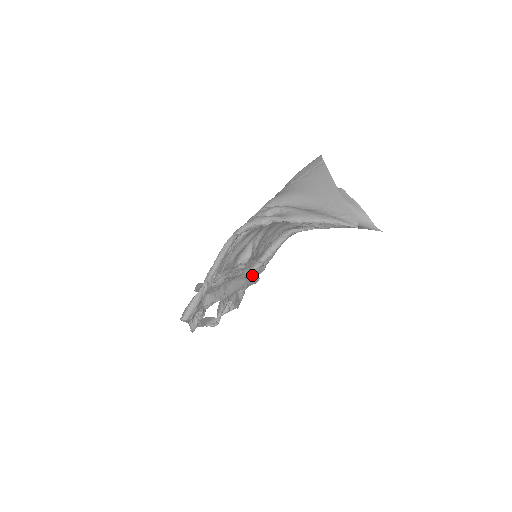
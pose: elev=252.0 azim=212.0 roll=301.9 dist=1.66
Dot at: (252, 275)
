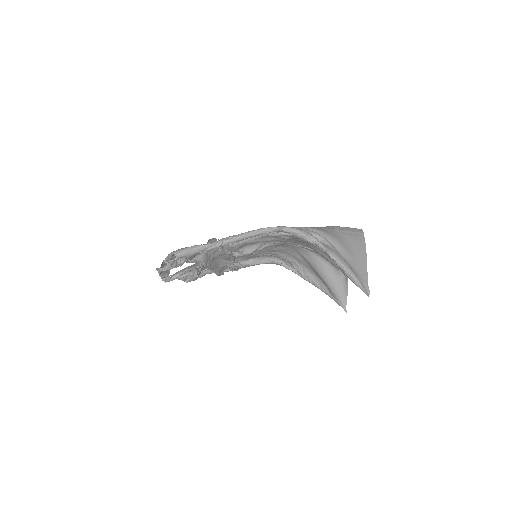
Dot at: (231, 267)
